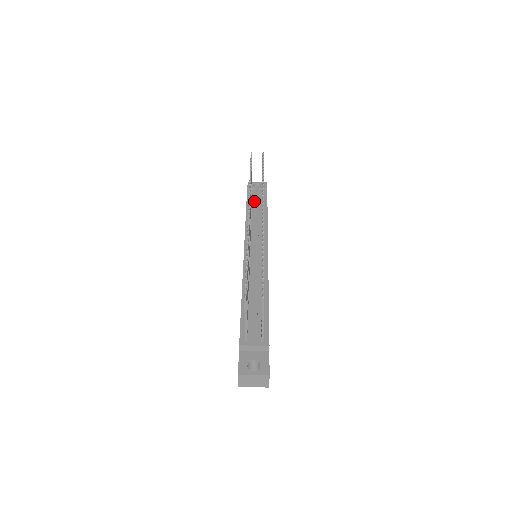
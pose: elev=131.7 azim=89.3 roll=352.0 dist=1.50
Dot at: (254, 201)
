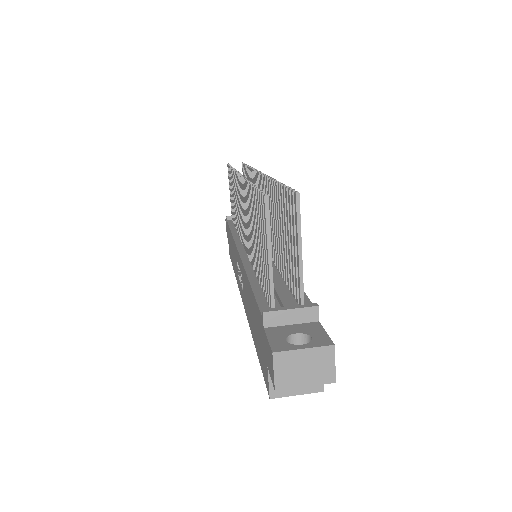
Dot at: occluded
